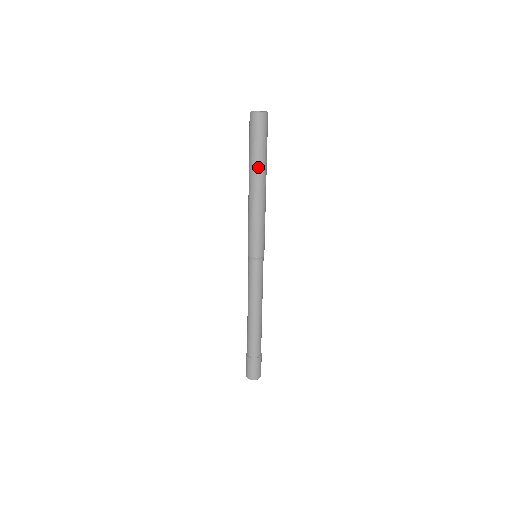
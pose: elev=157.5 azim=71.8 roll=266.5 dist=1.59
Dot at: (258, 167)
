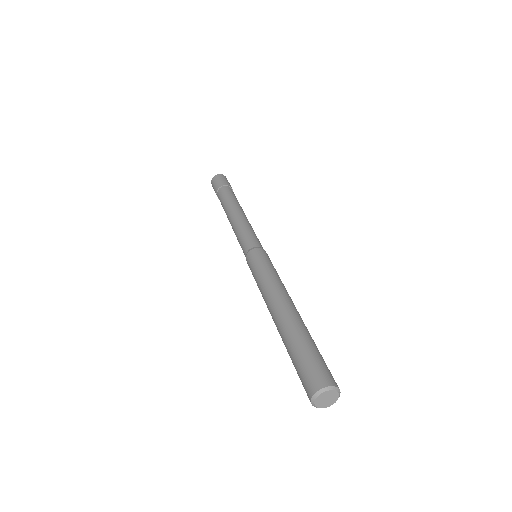
Dot at: occluded
